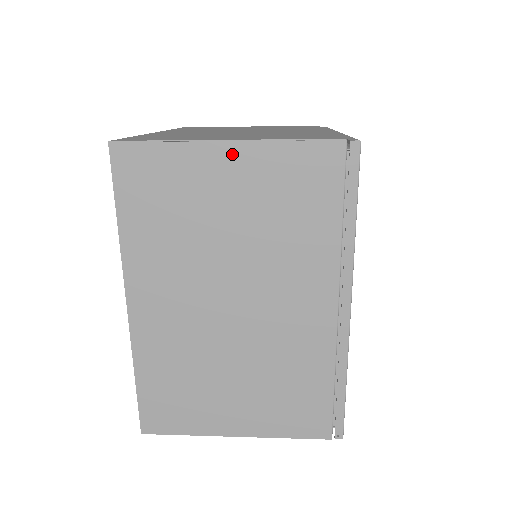
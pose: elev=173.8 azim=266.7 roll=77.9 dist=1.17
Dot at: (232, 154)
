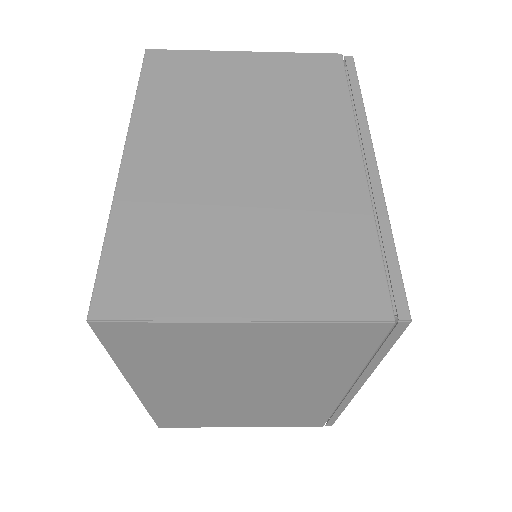
Dot at: (250, 329)
